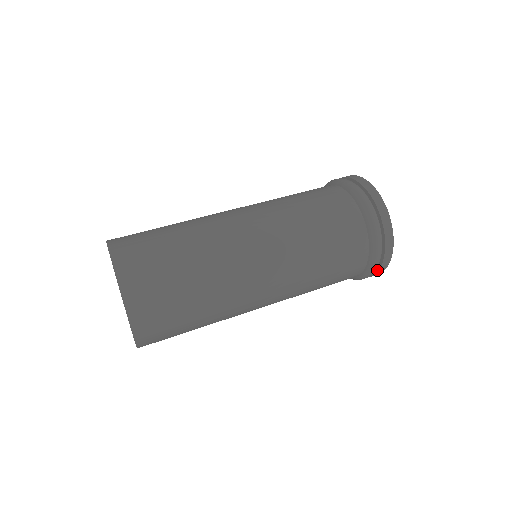
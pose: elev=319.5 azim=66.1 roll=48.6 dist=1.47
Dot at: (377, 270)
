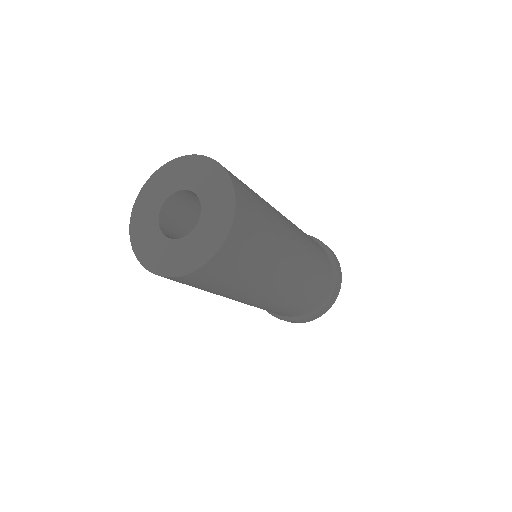
Dot at: (327, 305)
